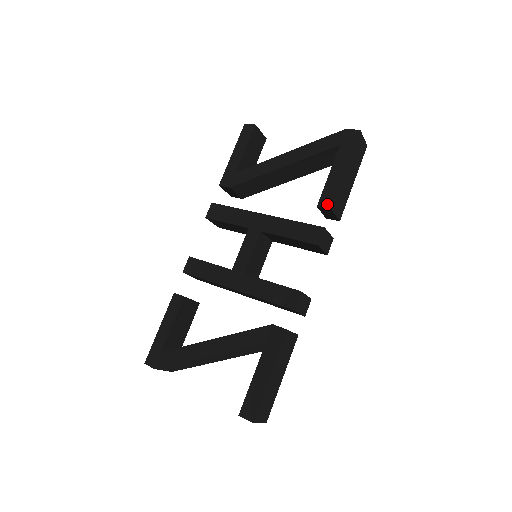
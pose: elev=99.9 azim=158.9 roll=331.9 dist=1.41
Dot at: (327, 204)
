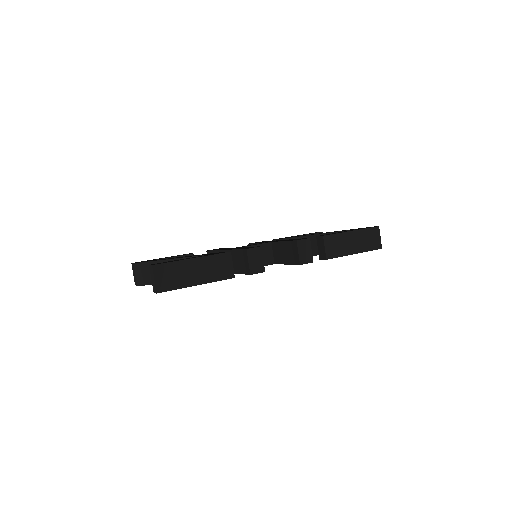
Dot at: (323, 235)
